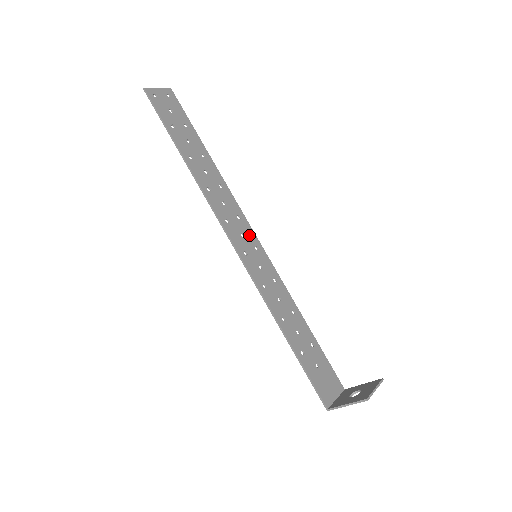
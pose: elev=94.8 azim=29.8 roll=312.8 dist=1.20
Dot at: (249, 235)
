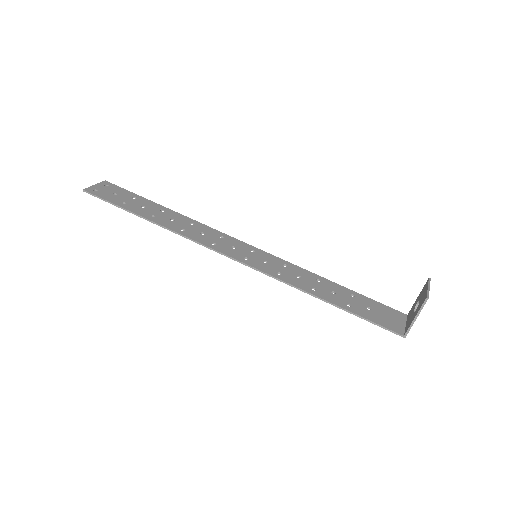
Dot at: (239, 245)
